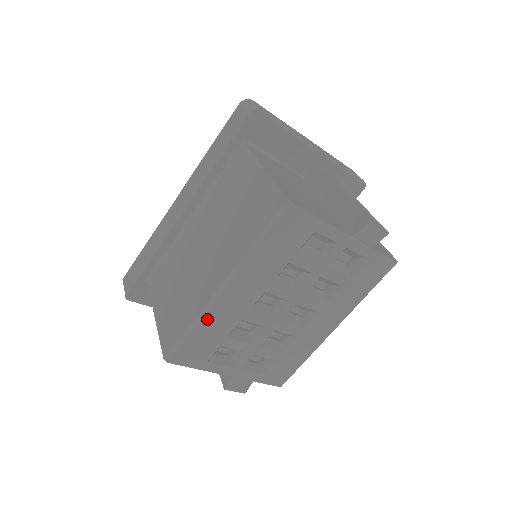
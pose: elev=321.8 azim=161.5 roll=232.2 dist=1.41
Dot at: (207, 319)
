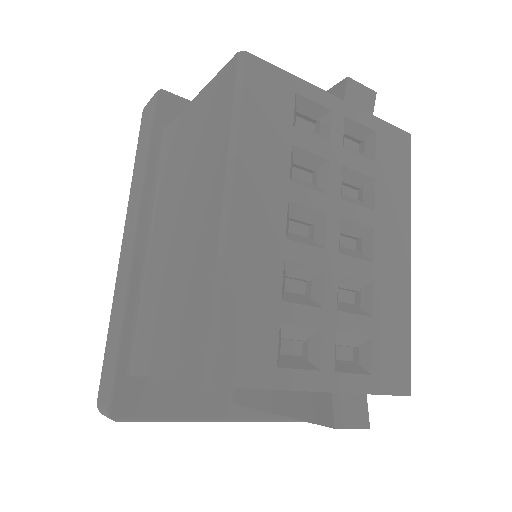
Dot at: (233, 269)
